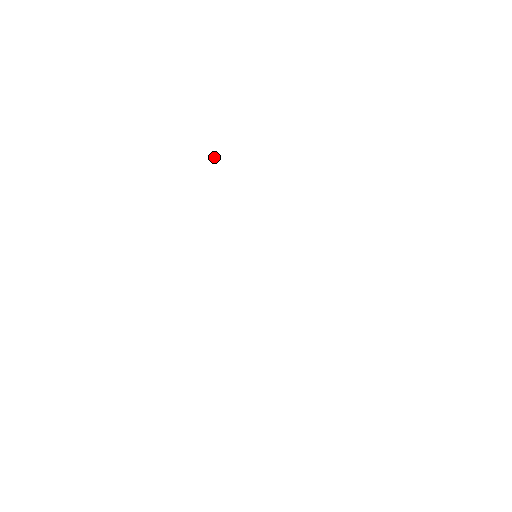
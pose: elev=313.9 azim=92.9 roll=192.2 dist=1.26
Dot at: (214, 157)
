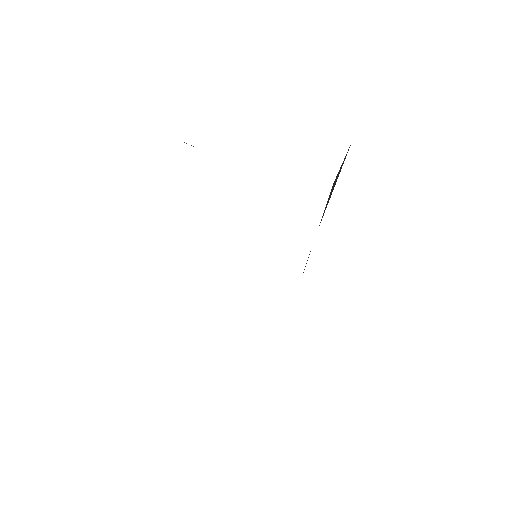
Dot at: (191, 145)
